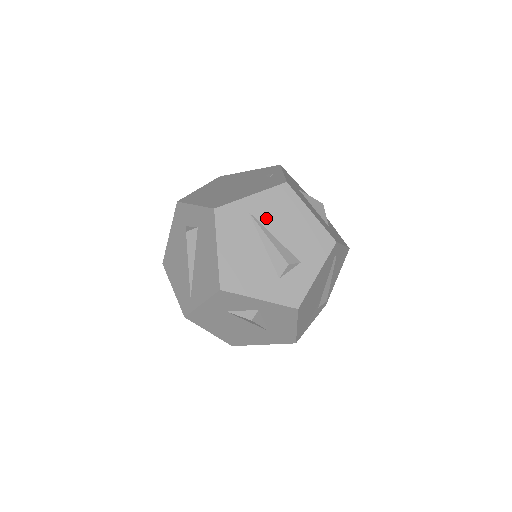
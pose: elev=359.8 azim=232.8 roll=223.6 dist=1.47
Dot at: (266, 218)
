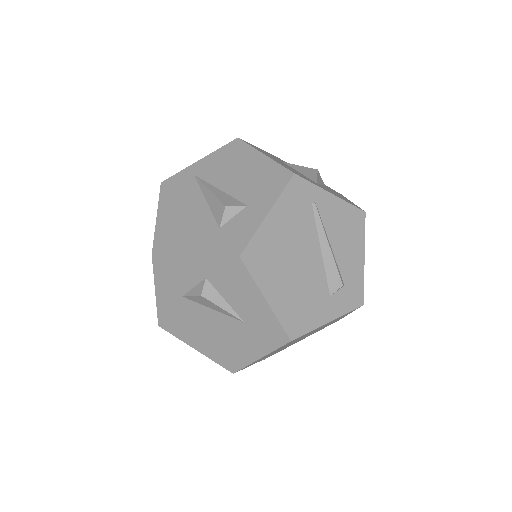
Dot at: (212, 175)
